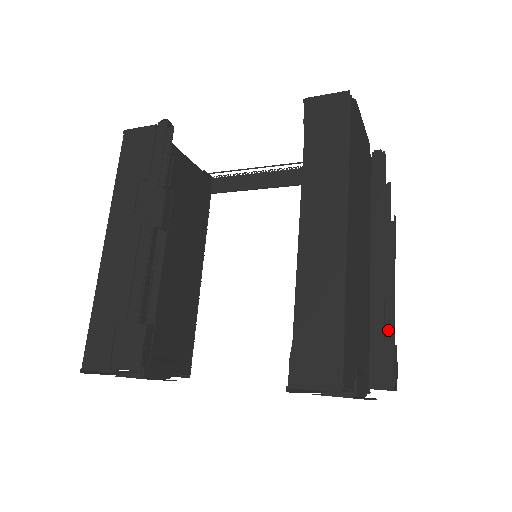
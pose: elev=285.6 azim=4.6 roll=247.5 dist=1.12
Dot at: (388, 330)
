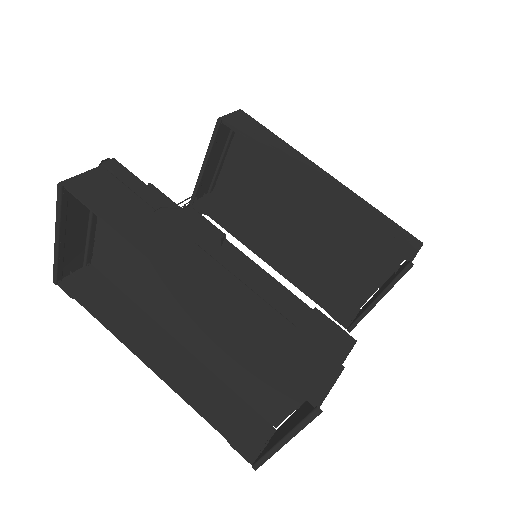
Dot at: occluded
